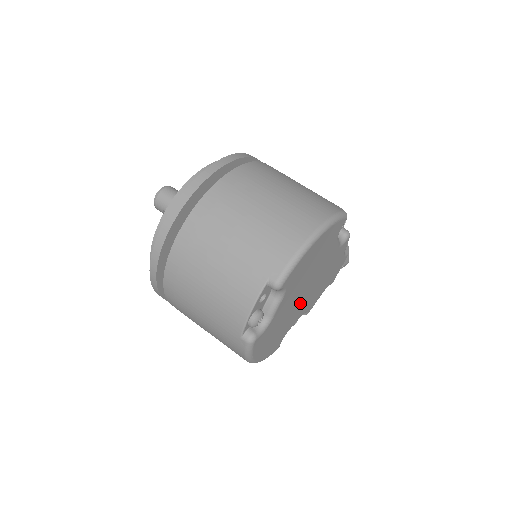
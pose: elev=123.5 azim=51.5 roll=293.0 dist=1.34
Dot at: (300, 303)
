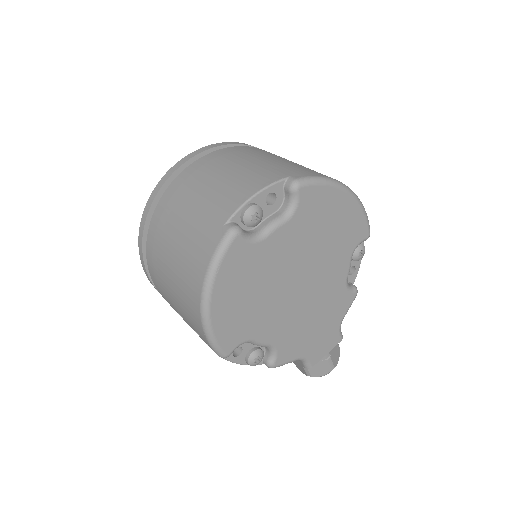
Dot at: (285, 300)
